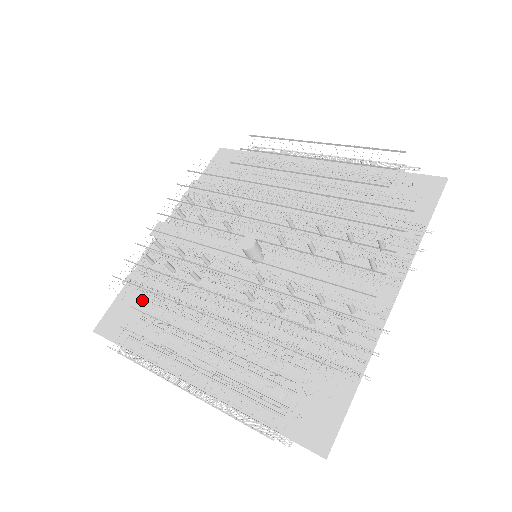
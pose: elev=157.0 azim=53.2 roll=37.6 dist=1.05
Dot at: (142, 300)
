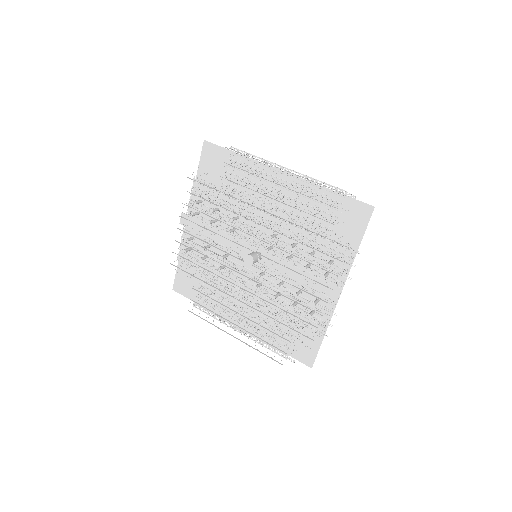
Dot at: (194, 273)
